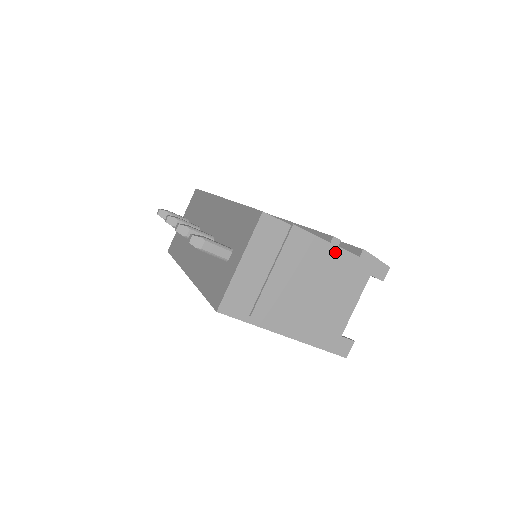
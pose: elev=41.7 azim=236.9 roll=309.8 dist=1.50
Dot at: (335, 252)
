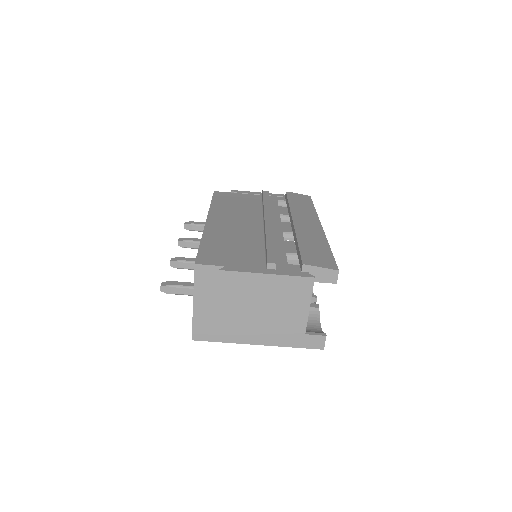
Dot at: (268, 279)
